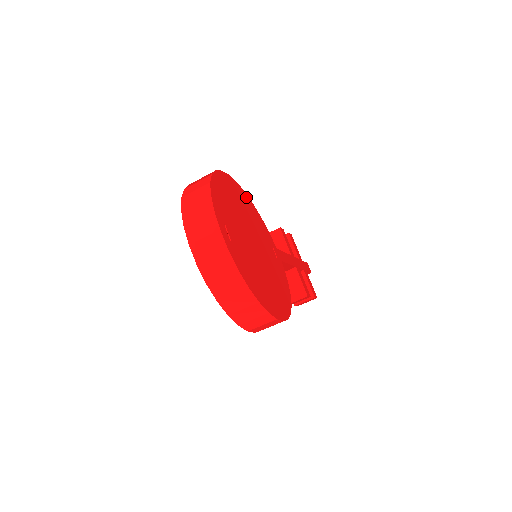
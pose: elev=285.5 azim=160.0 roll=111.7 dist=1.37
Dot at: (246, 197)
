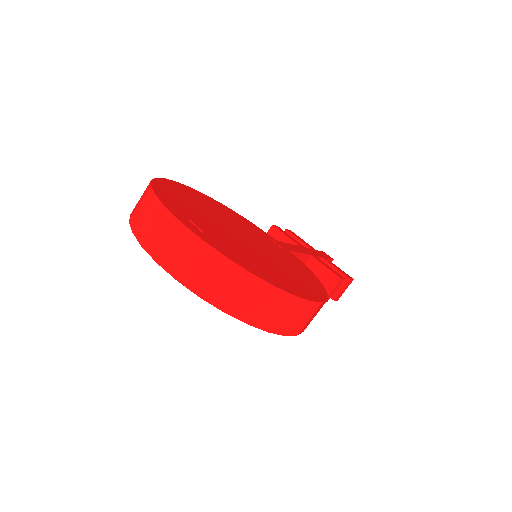
Dot at: (212, 200)
